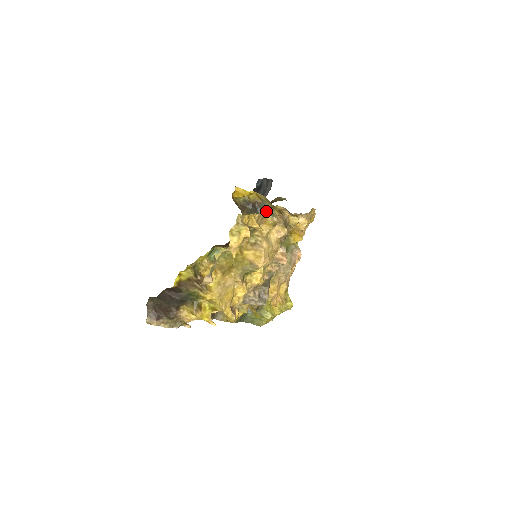
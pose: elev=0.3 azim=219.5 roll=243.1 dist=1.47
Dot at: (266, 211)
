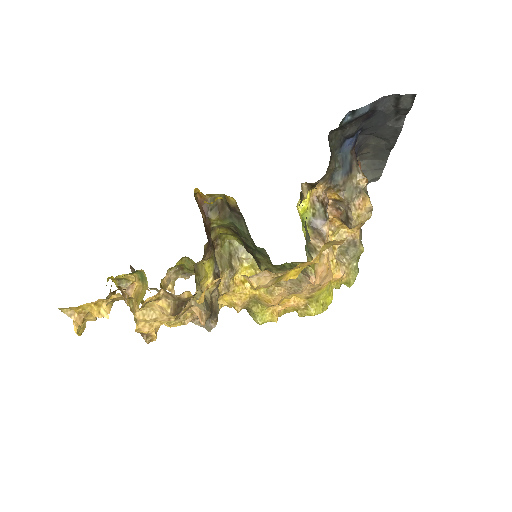
Dot at: (246, 225)
